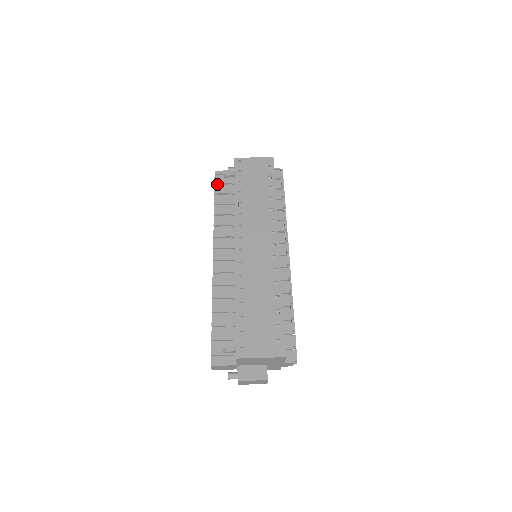
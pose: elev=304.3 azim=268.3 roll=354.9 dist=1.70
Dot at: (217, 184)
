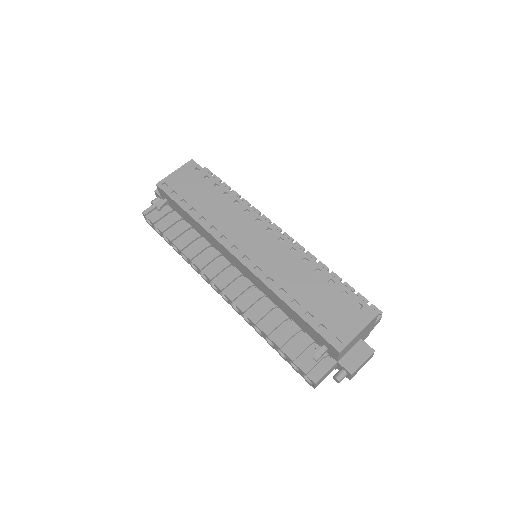
Dot at: (156, 222)
